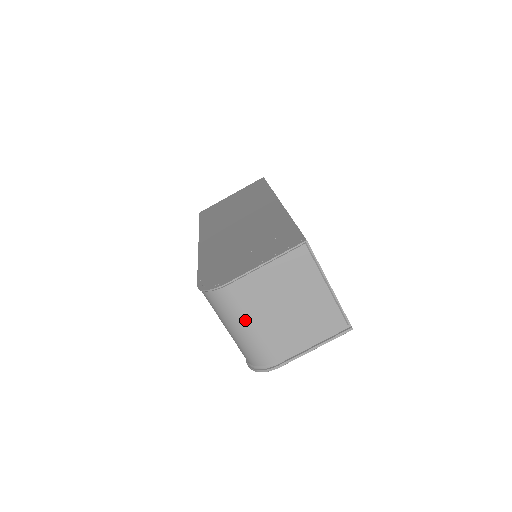
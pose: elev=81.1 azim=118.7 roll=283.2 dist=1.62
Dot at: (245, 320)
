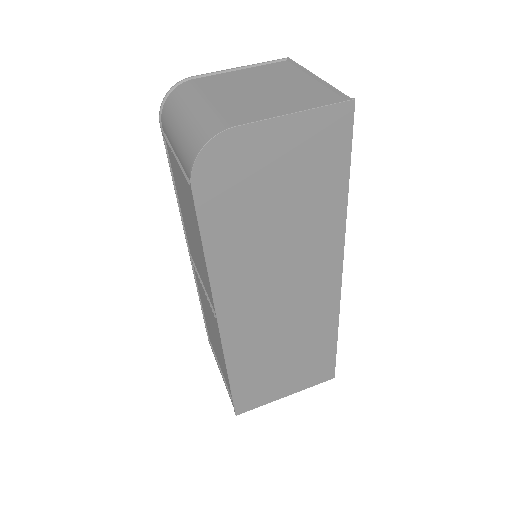
Dot at: (201, 98)
